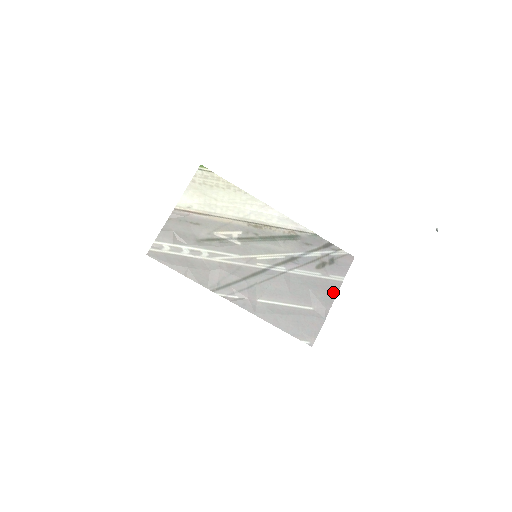
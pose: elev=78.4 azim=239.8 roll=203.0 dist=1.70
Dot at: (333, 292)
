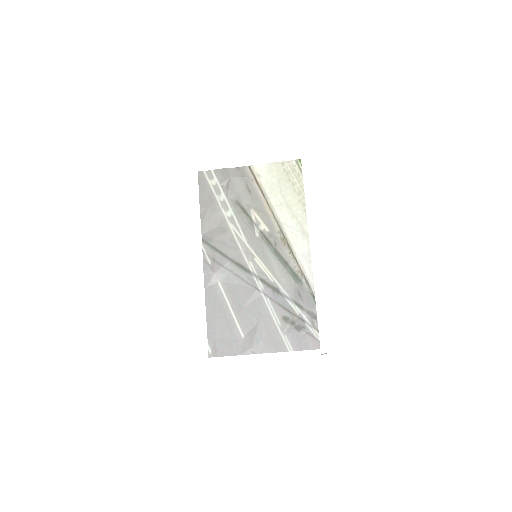
Dot at: (271, 347)
